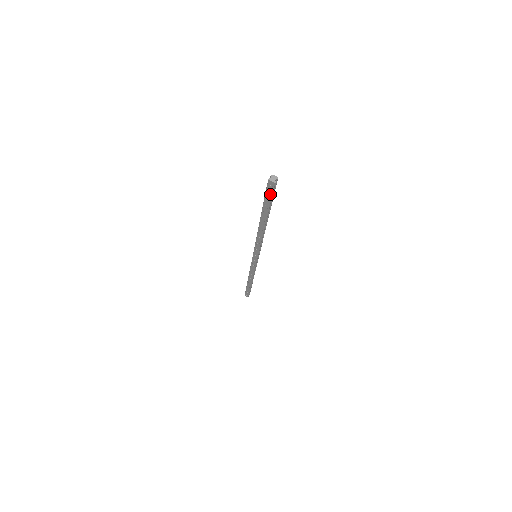
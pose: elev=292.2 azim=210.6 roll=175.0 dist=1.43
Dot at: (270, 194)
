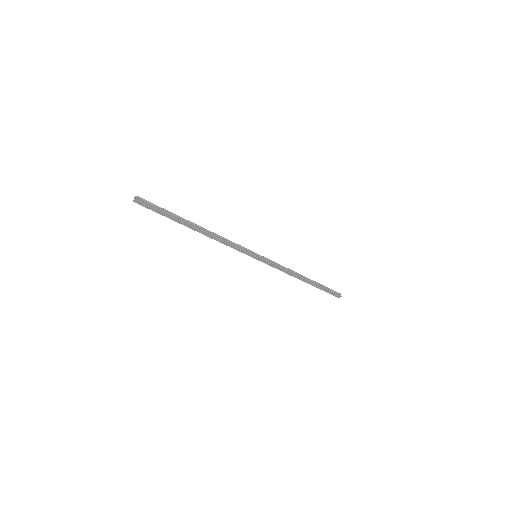
Dot at: (152, 208)
